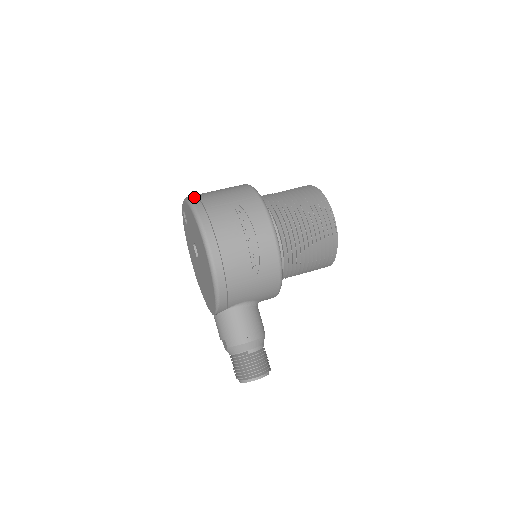
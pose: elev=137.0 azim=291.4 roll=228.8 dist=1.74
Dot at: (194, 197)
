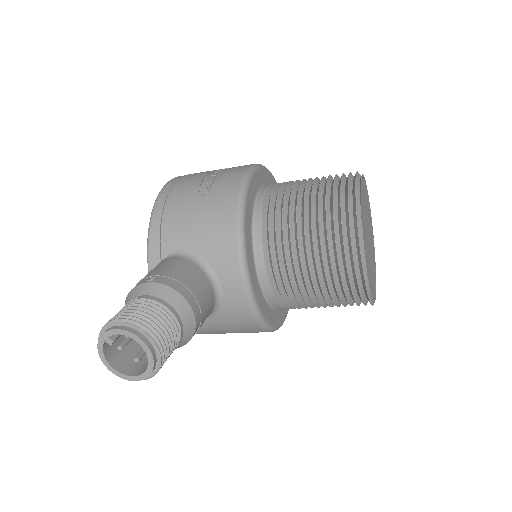
Dot at: occluded
